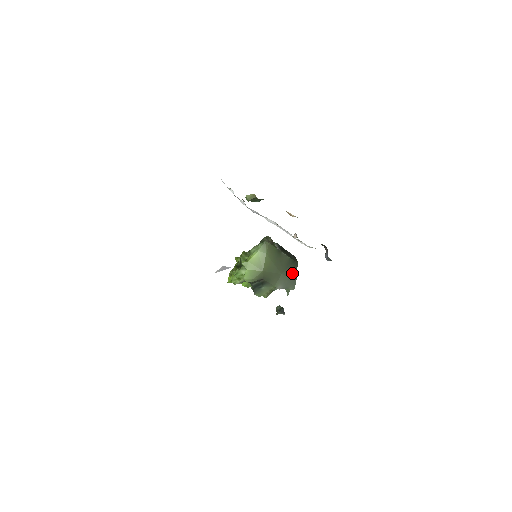
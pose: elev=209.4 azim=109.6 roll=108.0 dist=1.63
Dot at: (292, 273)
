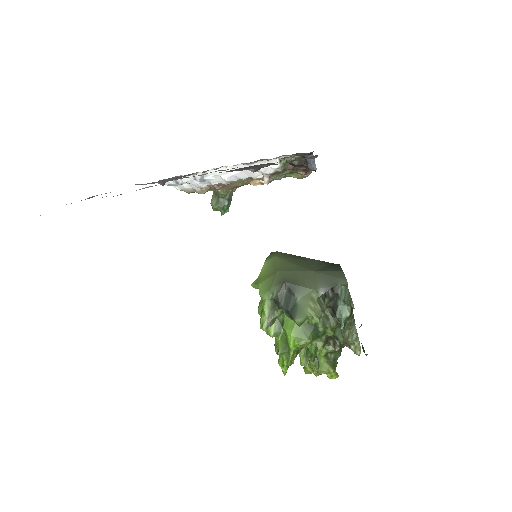
Dot at: (332, 269)
